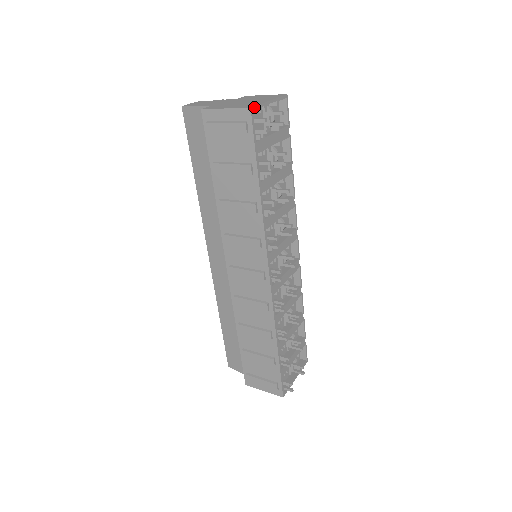
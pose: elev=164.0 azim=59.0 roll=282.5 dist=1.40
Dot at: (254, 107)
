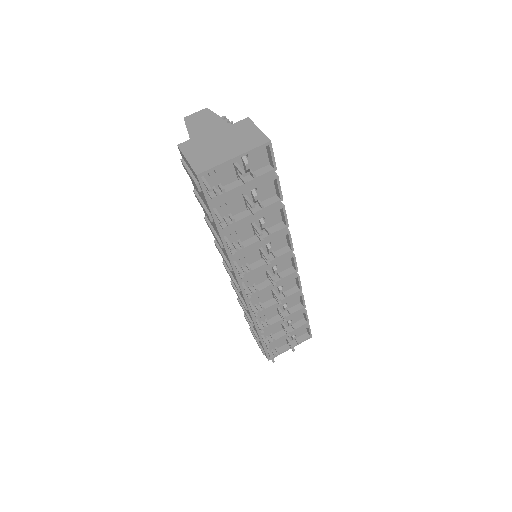
Dot at: (203, 172)
